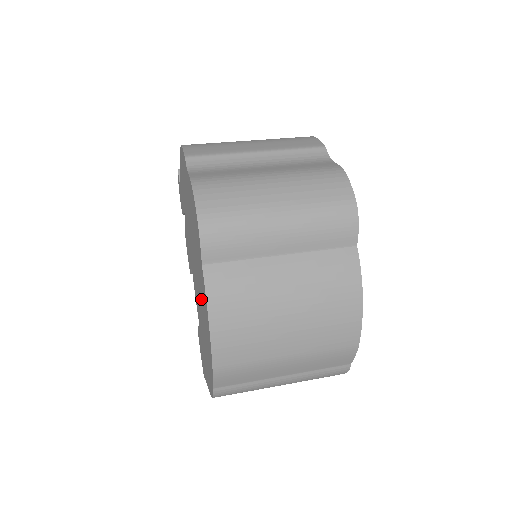
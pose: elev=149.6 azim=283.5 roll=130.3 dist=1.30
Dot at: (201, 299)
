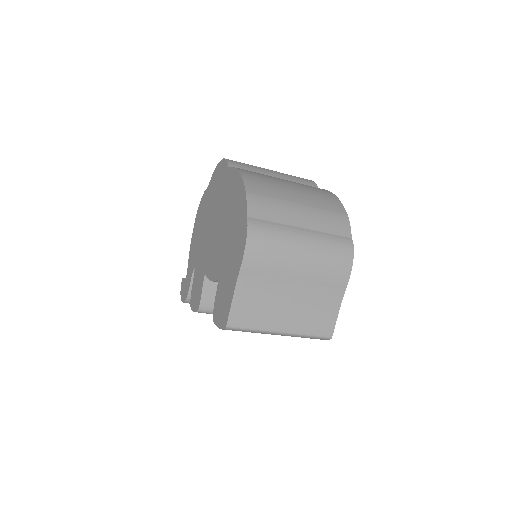
Dot at: (225, 210)
